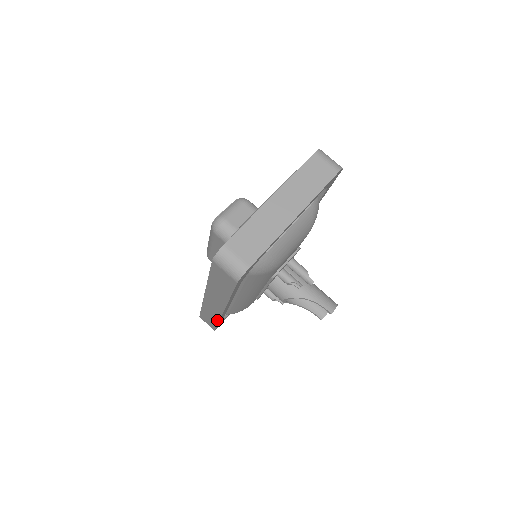
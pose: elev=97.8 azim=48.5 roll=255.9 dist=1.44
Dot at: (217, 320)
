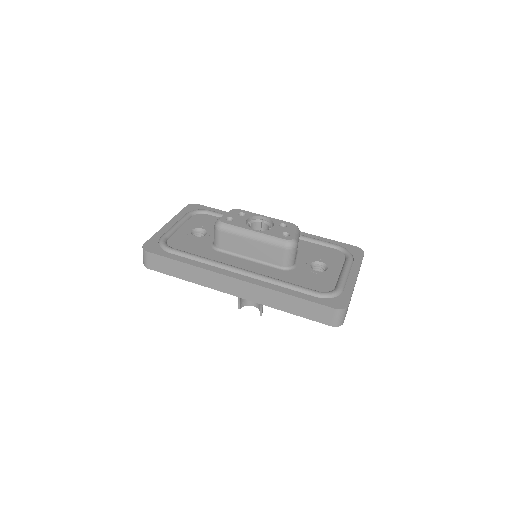
Dot at: (195, 282)
